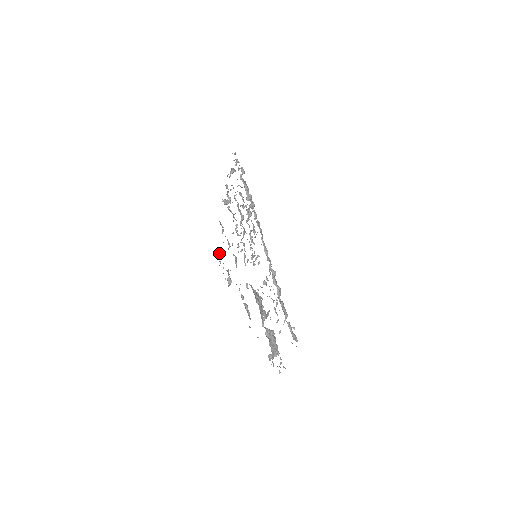
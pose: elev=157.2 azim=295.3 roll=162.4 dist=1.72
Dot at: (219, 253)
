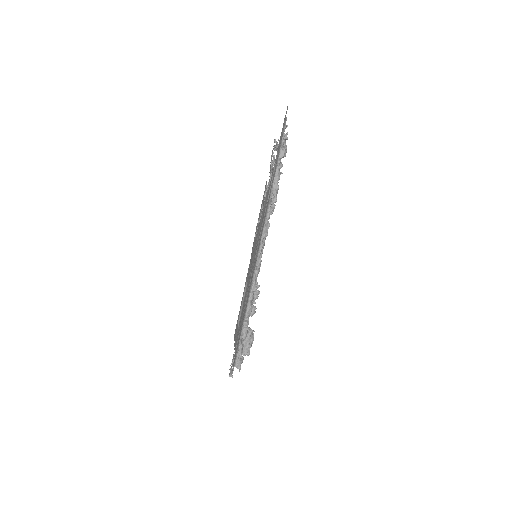
Dot at: occluded
